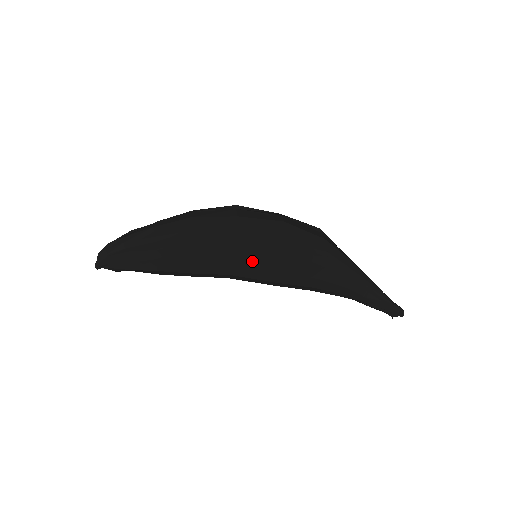
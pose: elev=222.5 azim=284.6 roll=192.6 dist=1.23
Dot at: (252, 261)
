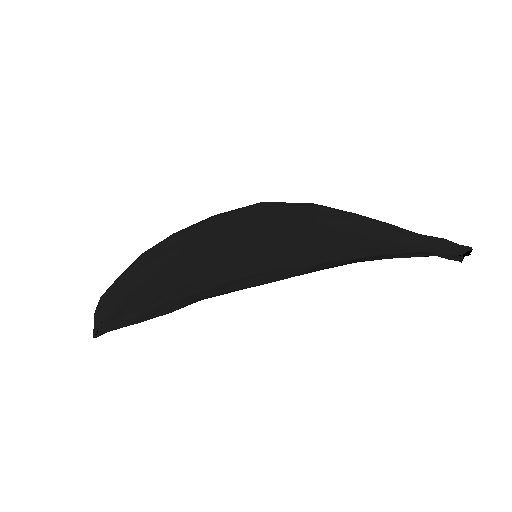
Dot at: (236, 221)
